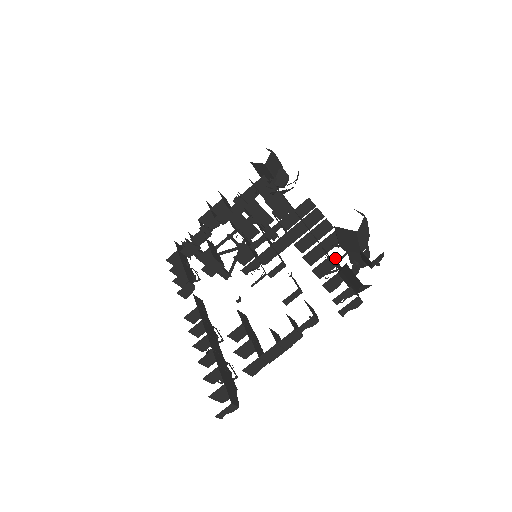
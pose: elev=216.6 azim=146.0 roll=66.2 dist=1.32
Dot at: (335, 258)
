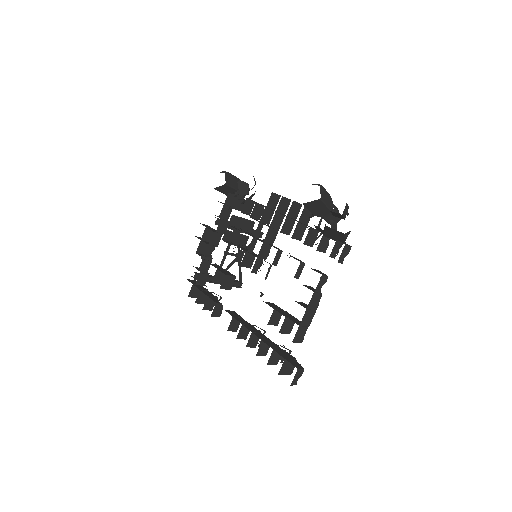
Dot at: (315, 226)
